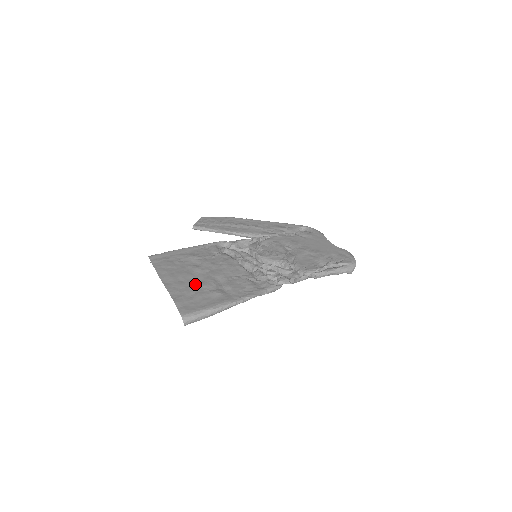
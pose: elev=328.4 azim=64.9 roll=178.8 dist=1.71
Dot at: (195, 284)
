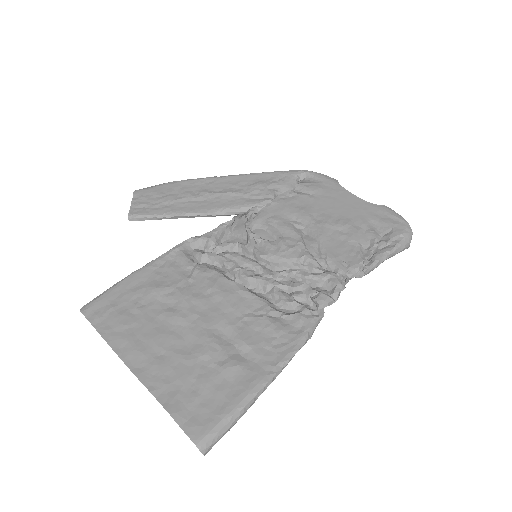
Dot at: (187, 356)
